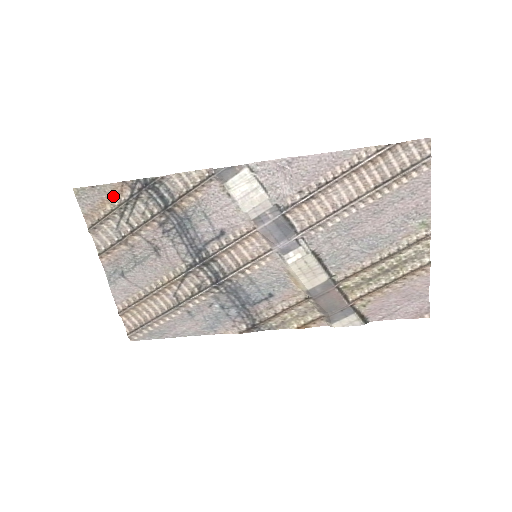
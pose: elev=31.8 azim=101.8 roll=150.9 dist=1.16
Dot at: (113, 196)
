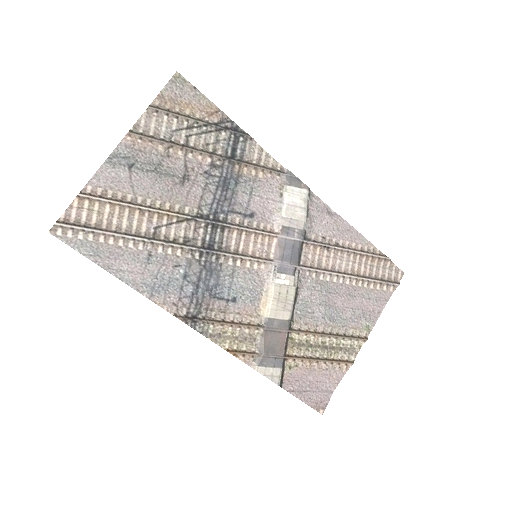
Dot at: (201, 110)
